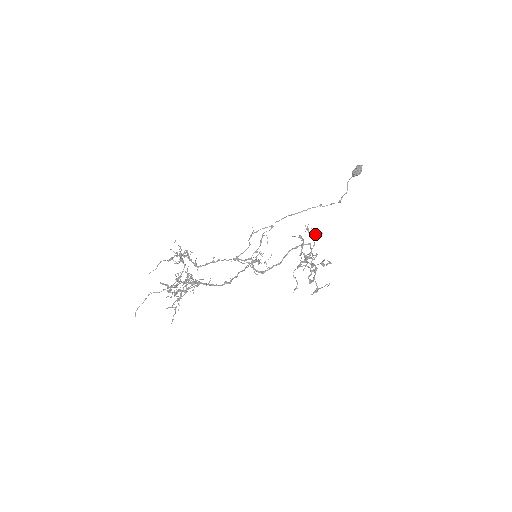
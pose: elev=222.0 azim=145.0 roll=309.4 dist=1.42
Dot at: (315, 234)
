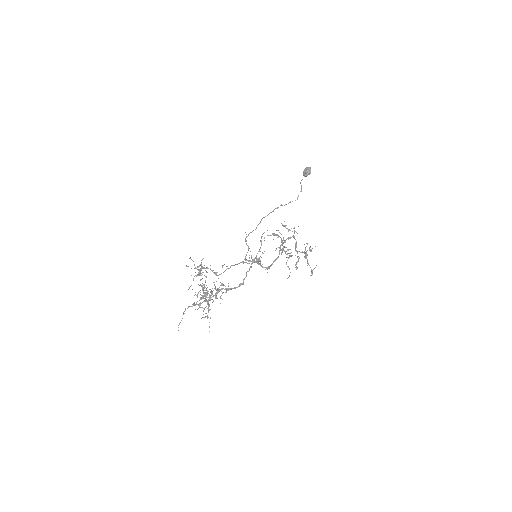
Dot at: (291, 228)
